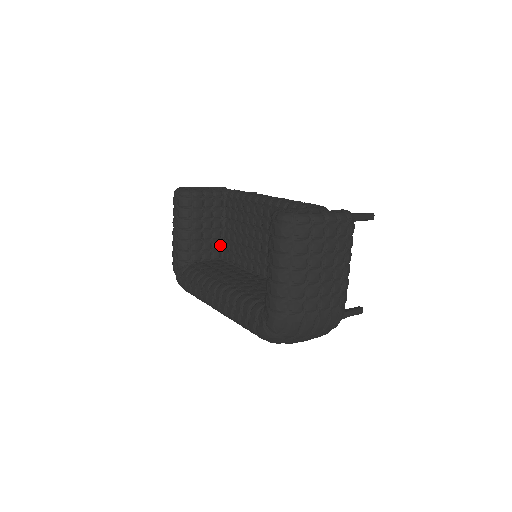
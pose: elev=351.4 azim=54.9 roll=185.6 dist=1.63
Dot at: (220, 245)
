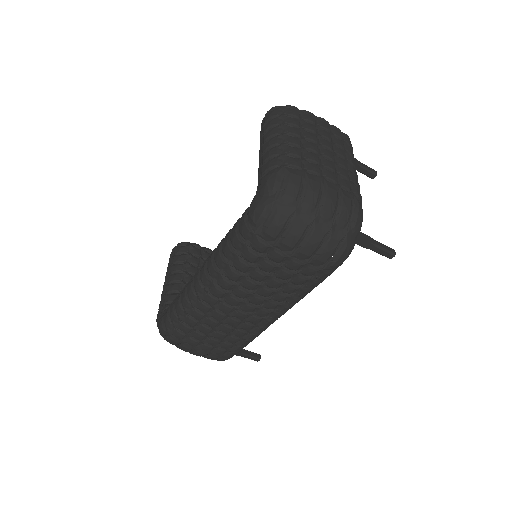
Dot at: occluded
